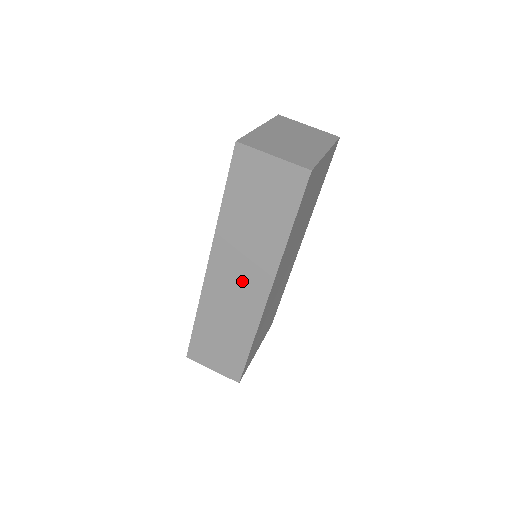
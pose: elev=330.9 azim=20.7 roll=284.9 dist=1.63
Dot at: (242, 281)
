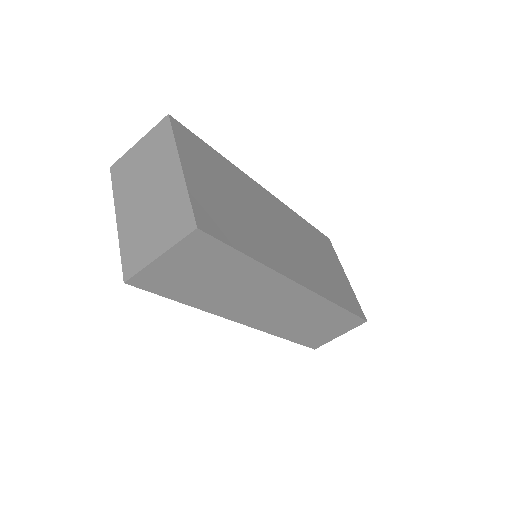
Dot at: (276, 304)
